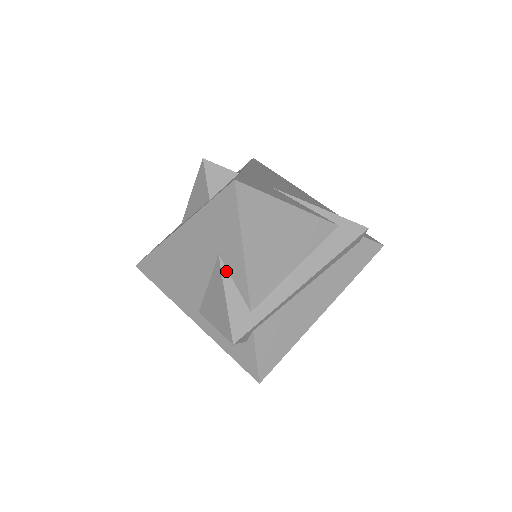
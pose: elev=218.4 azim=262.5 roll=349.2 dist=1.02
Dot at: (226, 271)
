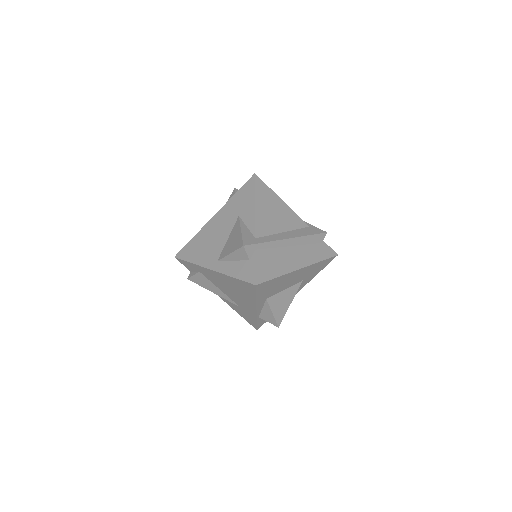
Dot at: (242, 222)
